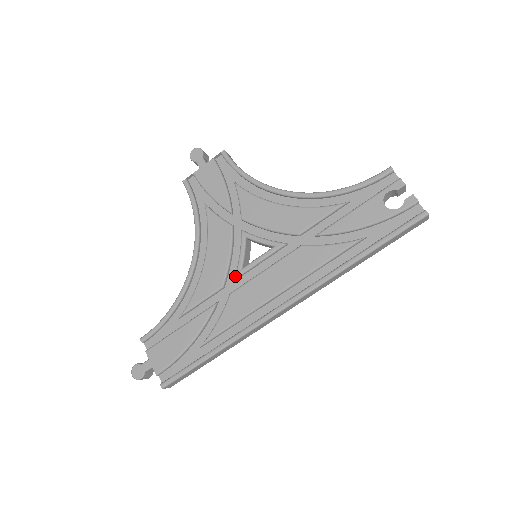
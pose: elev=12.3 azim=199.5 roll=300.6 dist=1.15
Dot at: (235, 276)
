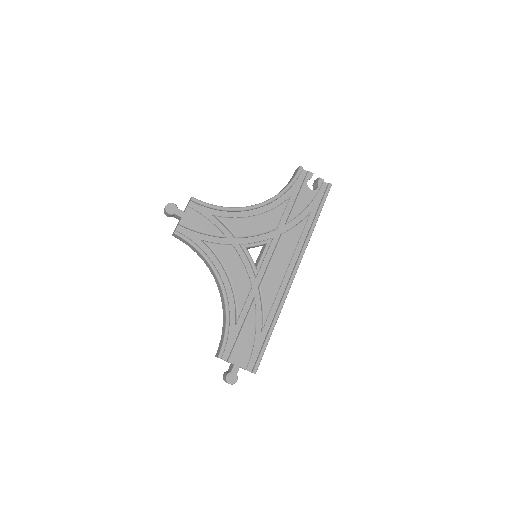
Dot at: (256, 275)
